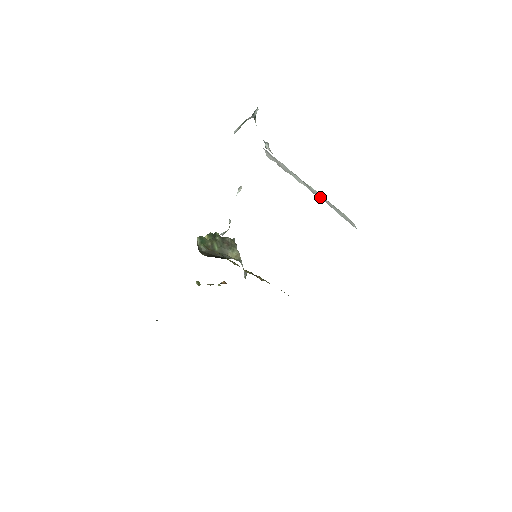
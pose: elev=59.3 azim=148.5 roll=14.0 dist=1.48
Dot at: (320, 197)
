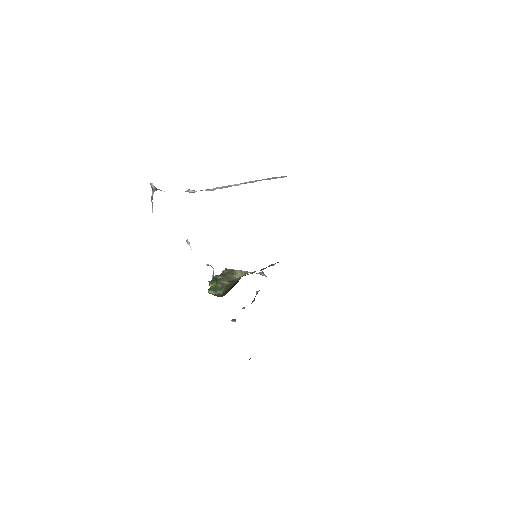
Dot at: occluded
